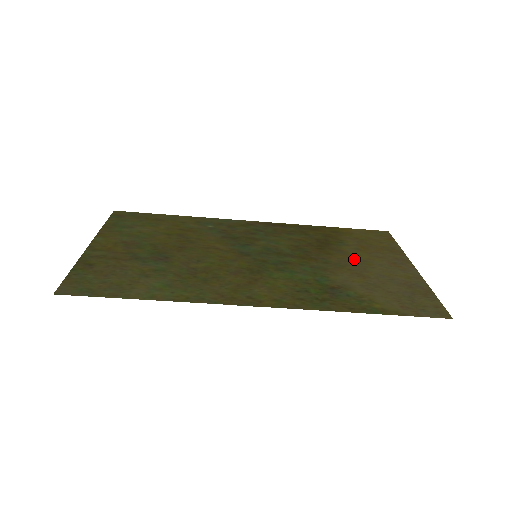
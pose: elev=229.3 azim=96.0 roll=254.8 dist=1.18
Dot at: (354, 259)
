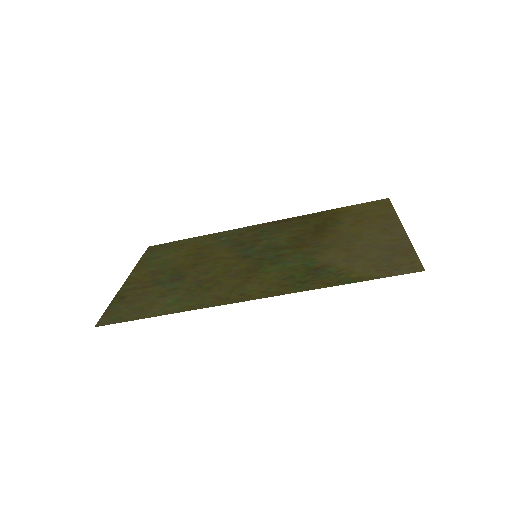
Dot at: (345, 236)
